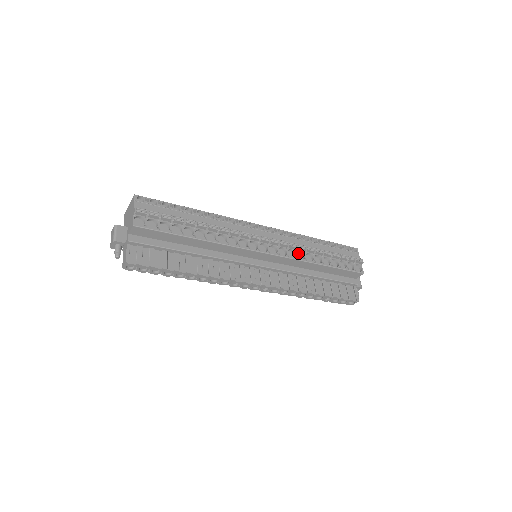
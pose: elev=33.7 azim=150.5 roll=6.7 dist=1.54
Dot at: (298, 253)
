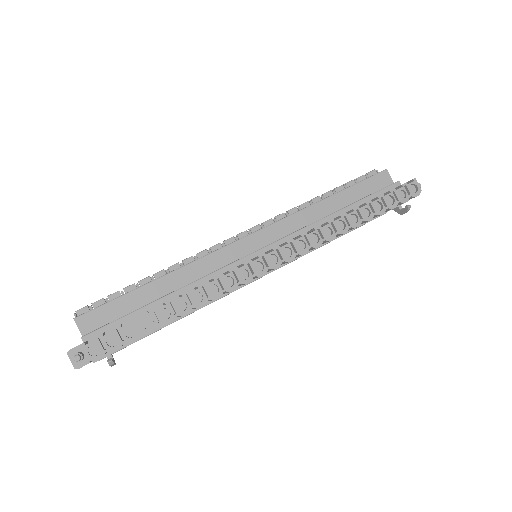
Dot at: occluded
